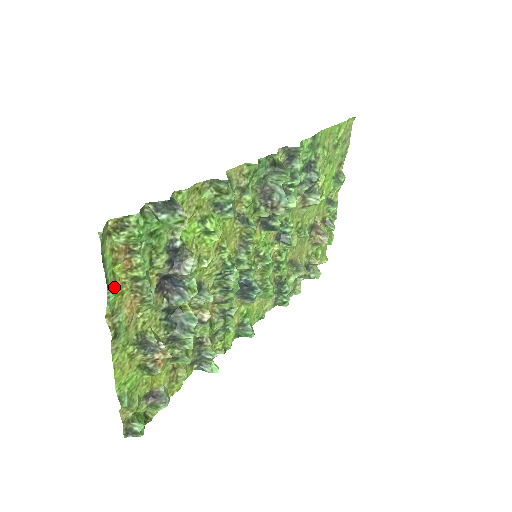
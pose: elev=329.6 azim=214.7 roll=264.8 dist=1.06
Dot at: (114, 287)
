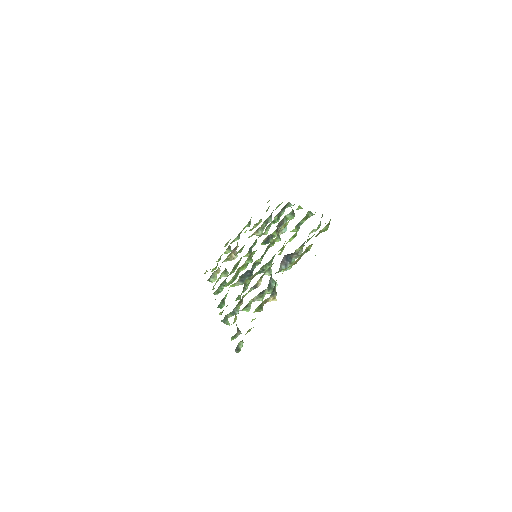
Dot at: occluded
